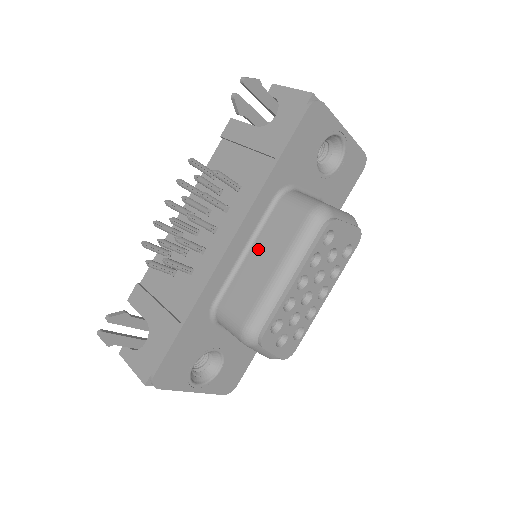
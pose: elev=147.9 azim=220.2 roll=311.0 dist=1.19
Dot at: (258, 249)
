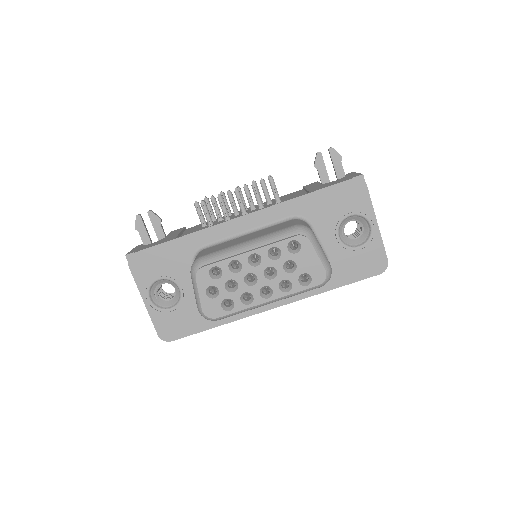
Dot at: (254, 233)
